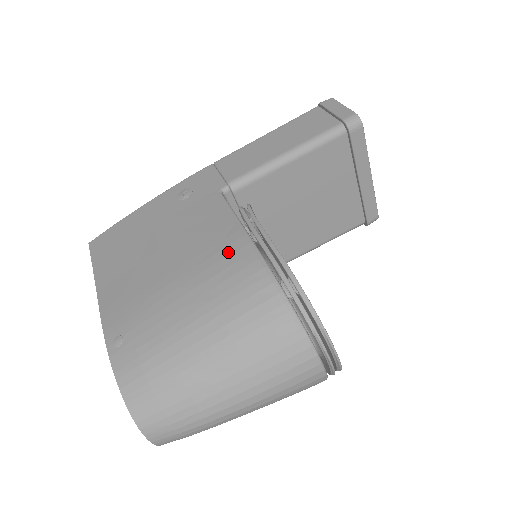
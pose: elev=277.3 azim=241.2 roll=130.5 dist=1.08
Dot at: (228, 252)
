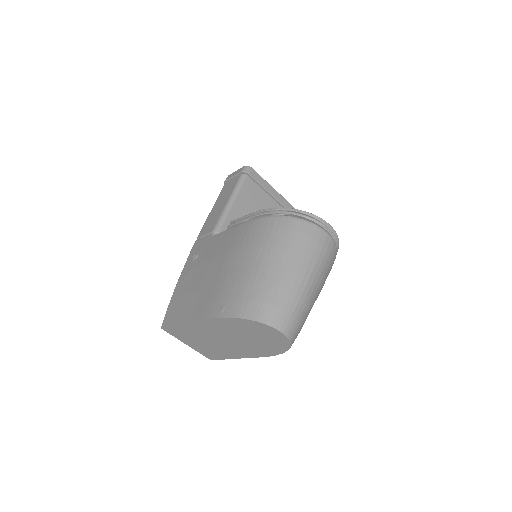
Dot at: (239, 234)
